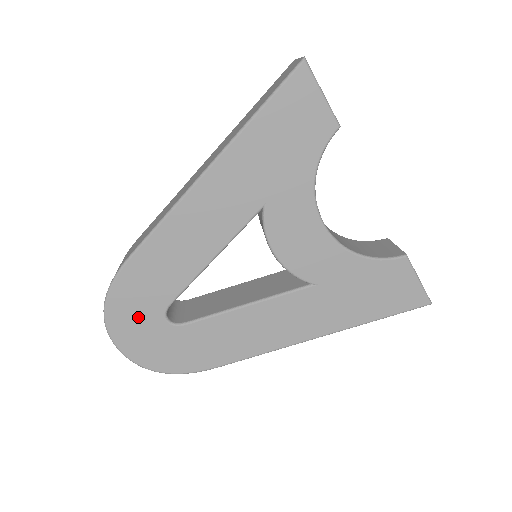
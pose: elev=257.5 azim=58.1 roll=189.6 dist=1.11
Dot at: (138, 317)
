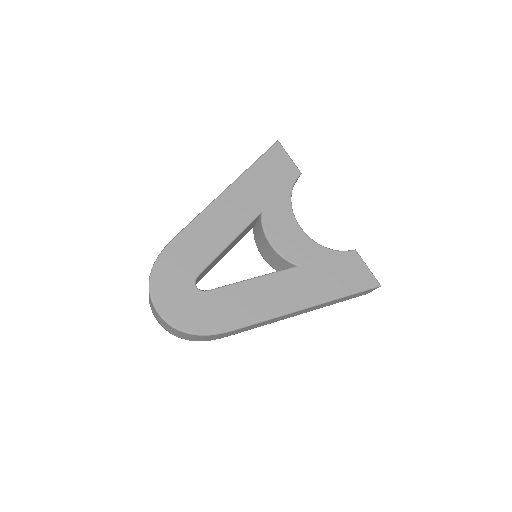
Dot at: (175, 283)
